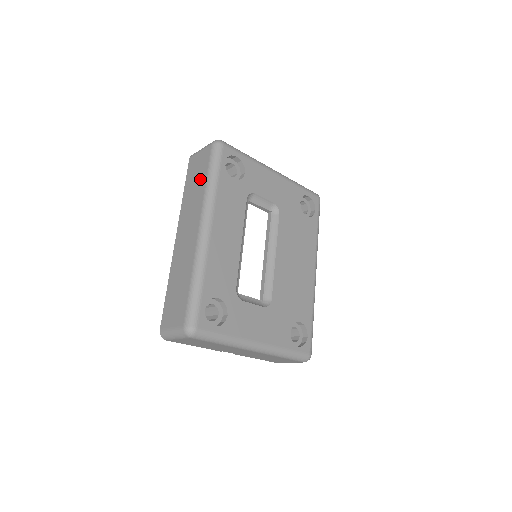
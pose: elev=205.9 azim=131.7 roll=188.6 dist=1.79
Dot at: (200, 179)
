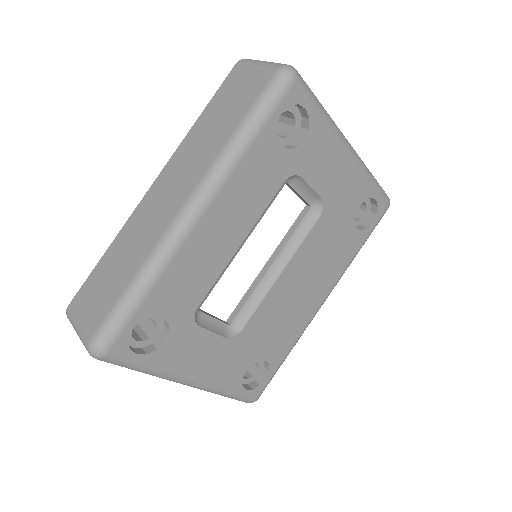
Dot at: (230, 118)
